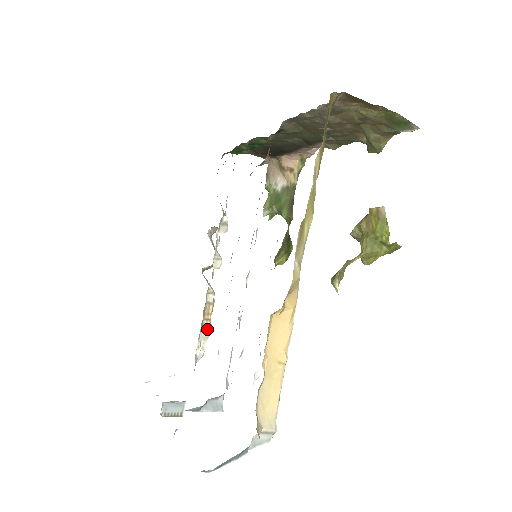
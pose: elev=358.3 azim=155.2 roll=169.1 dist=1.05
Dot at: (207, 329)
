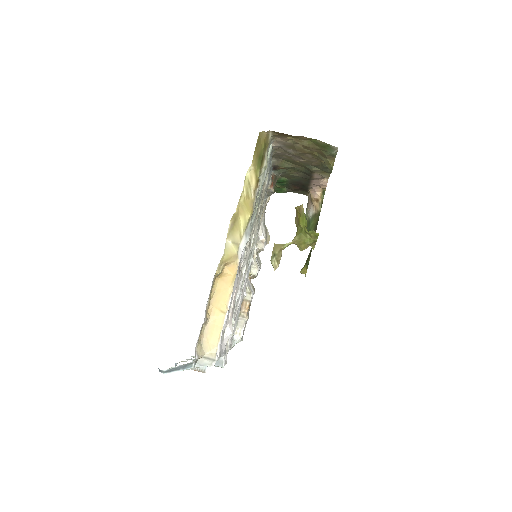
Dot at: (243, 320)
